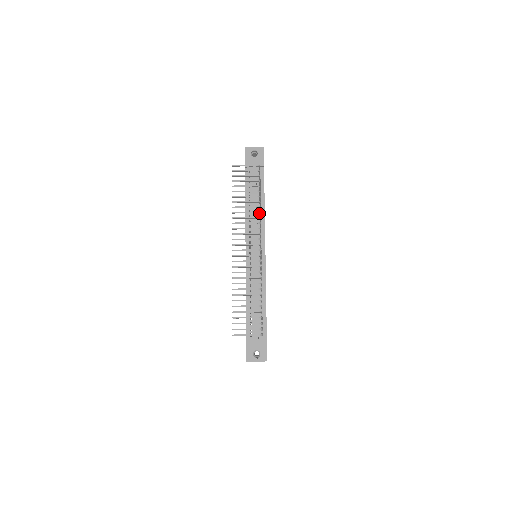
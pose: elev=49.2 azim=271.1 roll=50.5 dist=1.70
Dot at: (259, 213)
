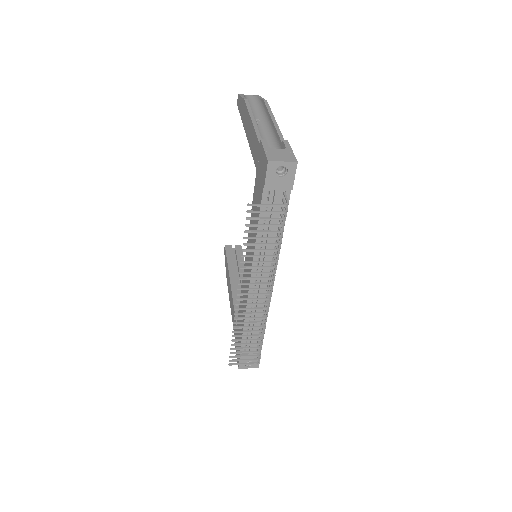
Dot at: (276, 260)
